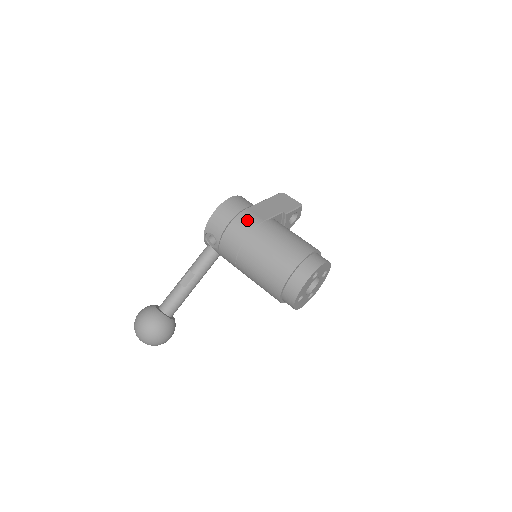
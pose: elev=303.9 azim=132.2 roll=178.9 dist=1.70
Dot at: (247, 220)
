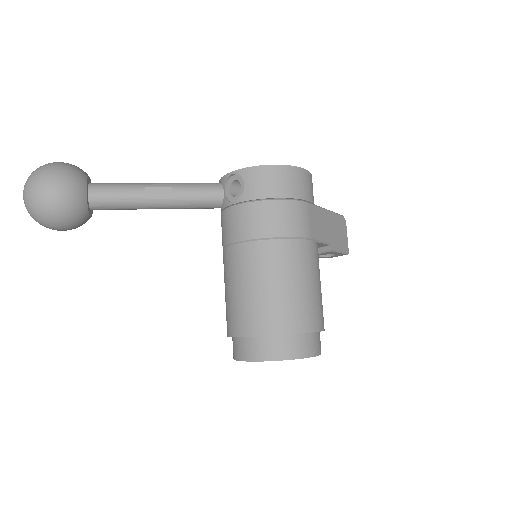
Dot at: (298, 218)
